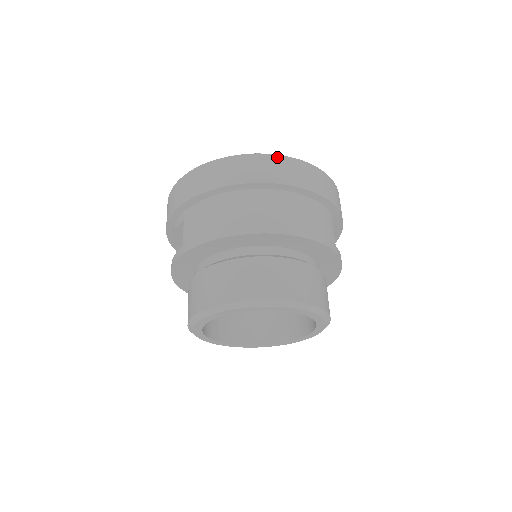
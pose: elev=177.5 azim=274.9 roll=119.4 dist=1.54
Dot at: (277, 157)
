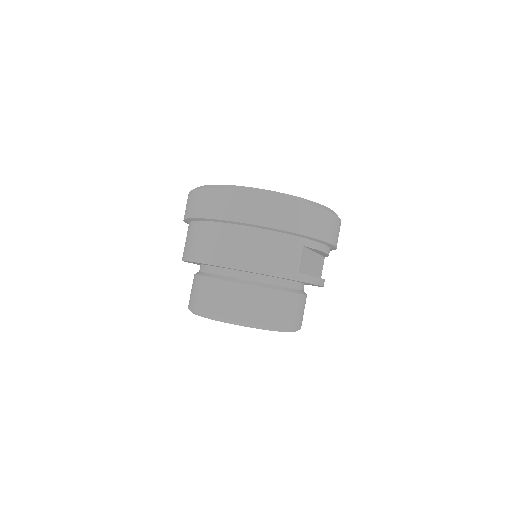
Dot at: (244, 194)
